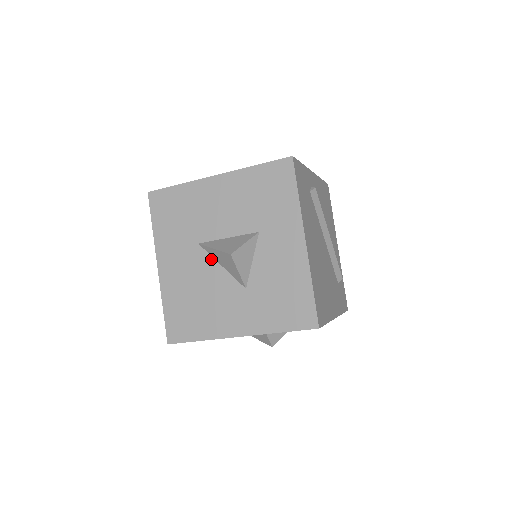
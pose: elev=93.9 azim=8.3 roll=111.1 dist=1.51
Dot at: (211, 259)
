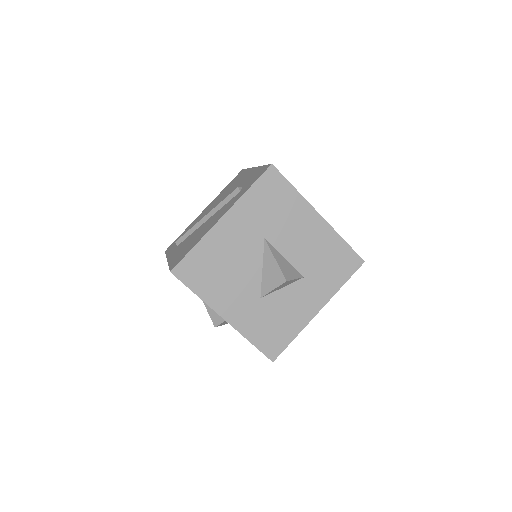
Dot at: (261, 257)
